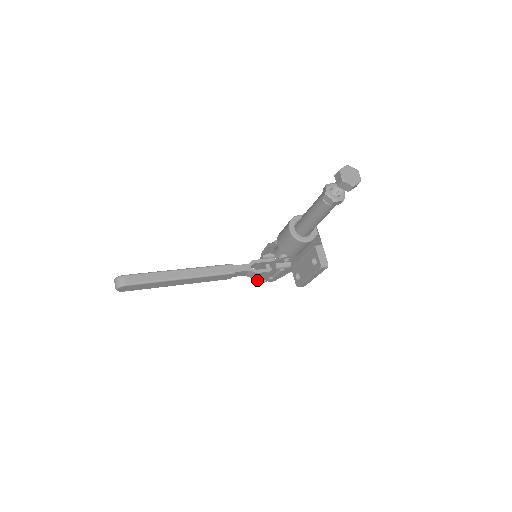
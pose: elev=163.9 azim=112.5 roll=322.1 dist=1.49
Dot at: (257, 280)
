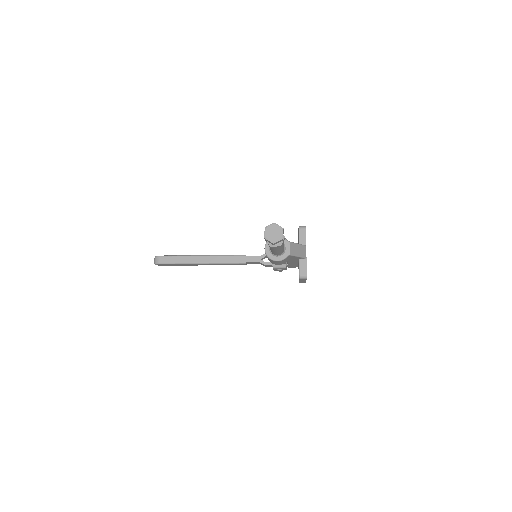
Dot at: occluded
